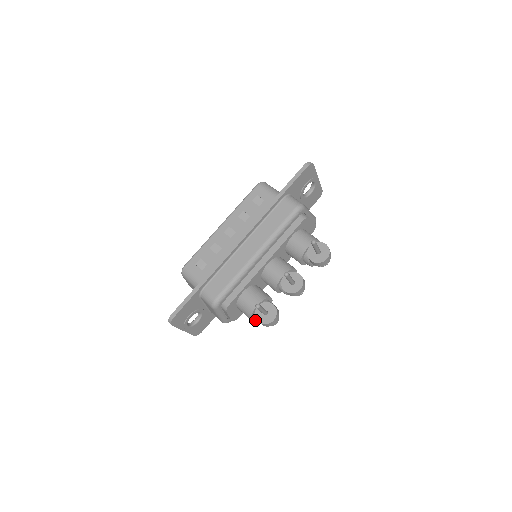
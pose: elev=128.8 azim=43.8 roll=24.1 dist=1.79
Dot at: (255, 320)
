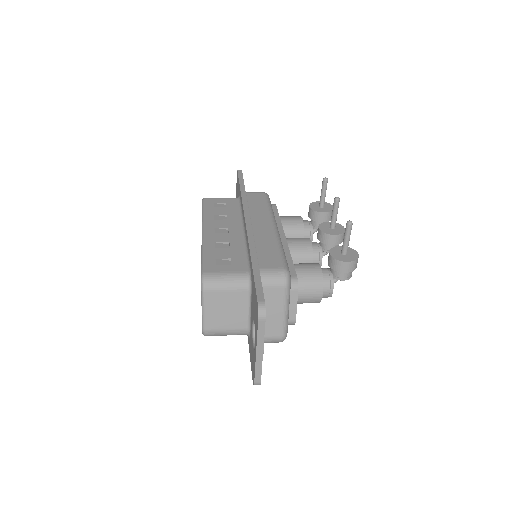
Dot at: (320, 300)
